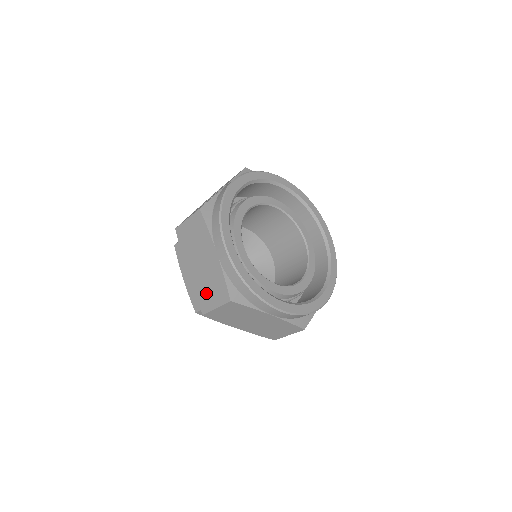
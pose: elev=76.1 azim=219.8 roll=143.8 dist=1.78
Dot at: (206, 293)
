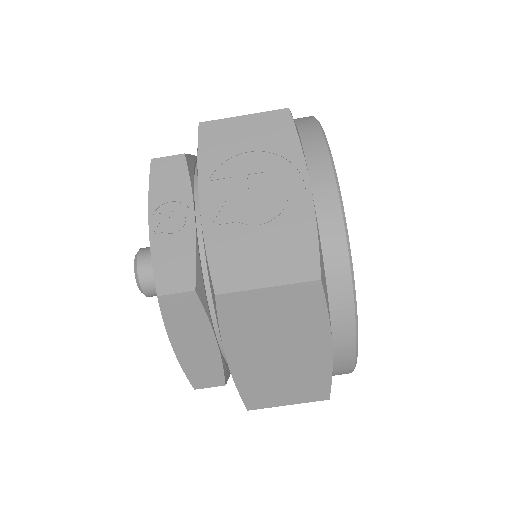
Dot at: (272, 389)
